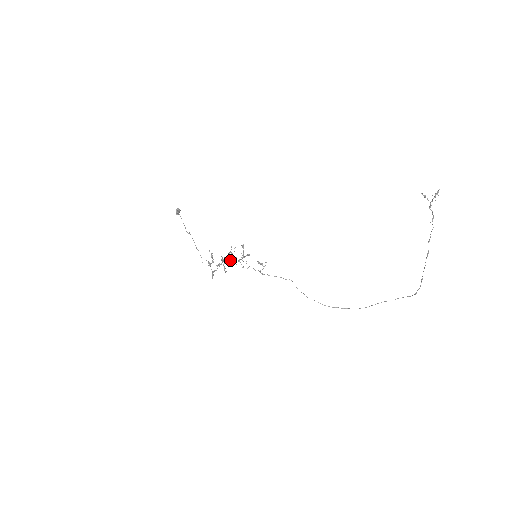
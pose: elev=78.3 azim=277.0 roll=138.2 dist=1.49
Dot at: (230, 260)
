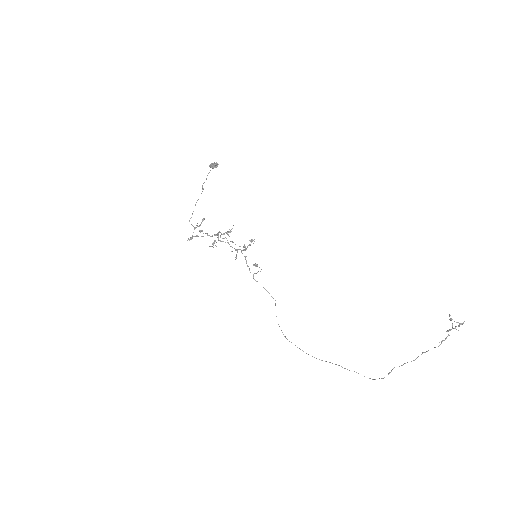
Dot at: (227, 242)
